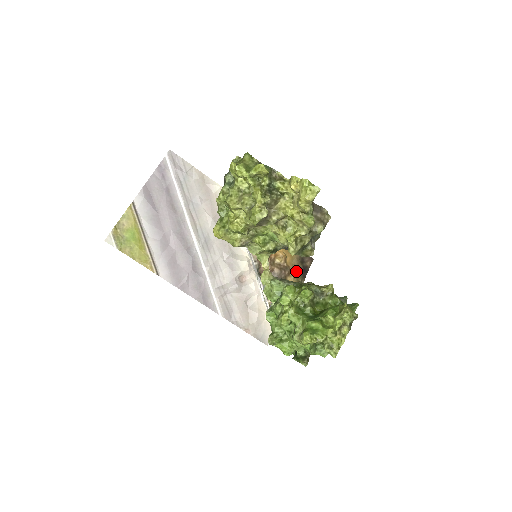
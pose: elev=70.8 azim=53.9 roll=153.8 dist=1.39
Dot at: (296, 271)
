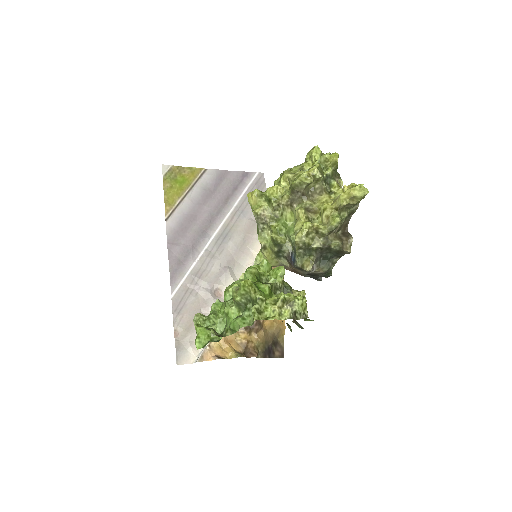
Dot at: (264, 338)
